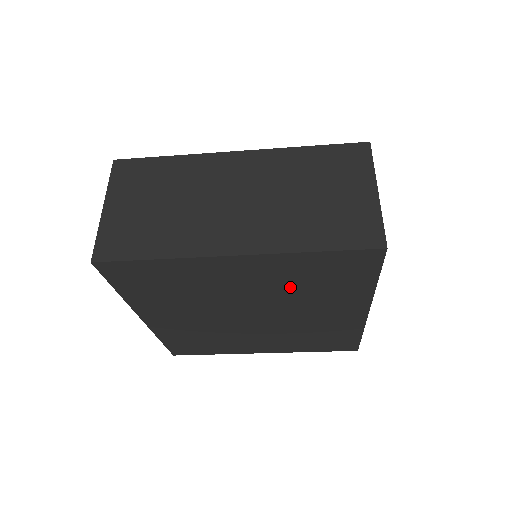
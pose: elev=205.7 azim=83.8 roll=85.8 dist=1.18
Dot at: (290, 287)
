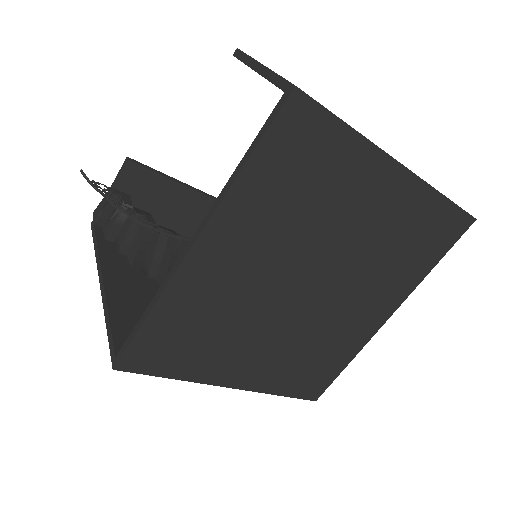
Dot at: (385, 245)
